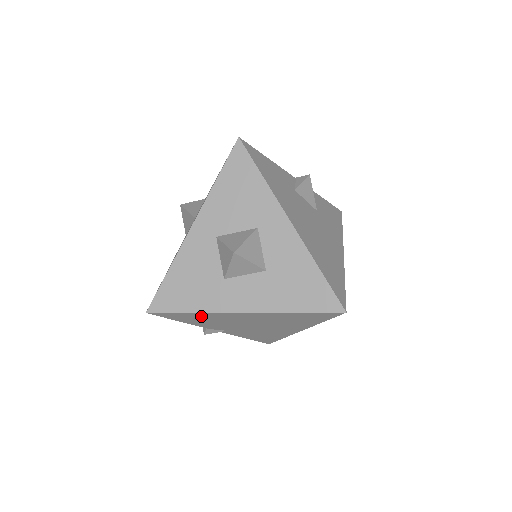
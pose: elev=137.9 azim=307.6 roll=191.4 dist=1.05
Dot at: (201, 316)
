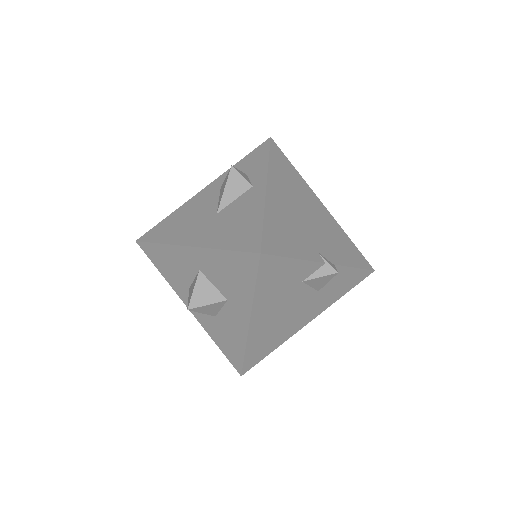
Dot at: occluded
